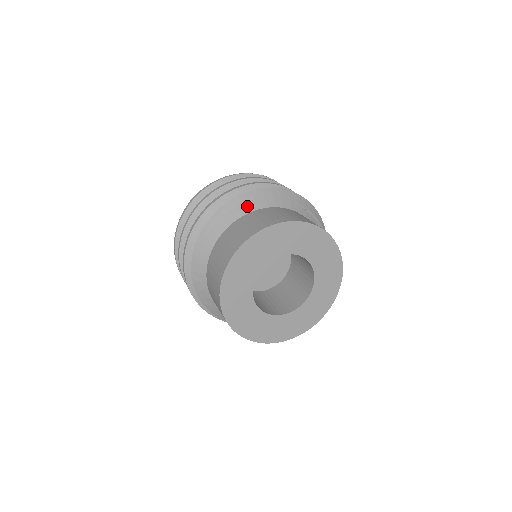
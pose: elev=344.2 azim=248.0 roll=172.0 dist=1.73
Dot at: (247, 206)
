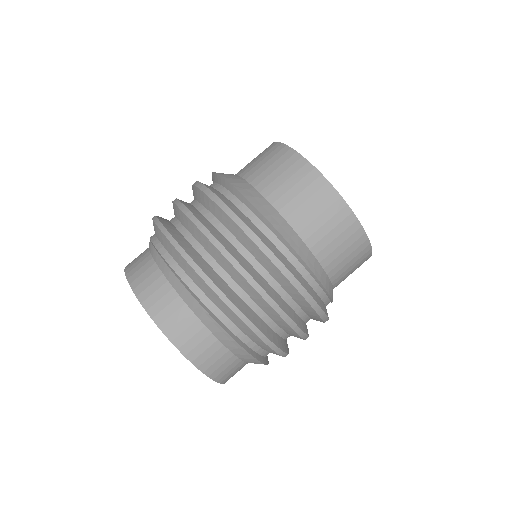
Dot at: occluded
